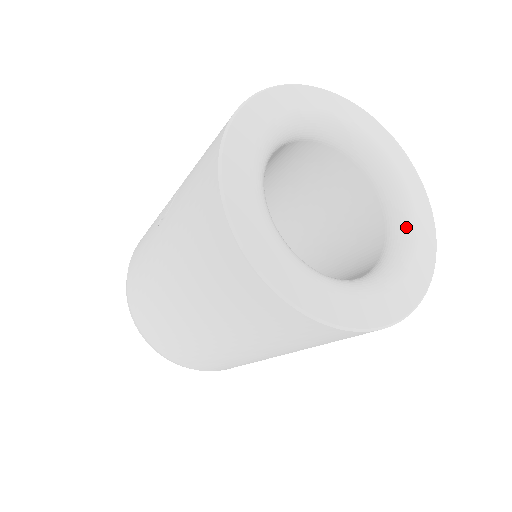
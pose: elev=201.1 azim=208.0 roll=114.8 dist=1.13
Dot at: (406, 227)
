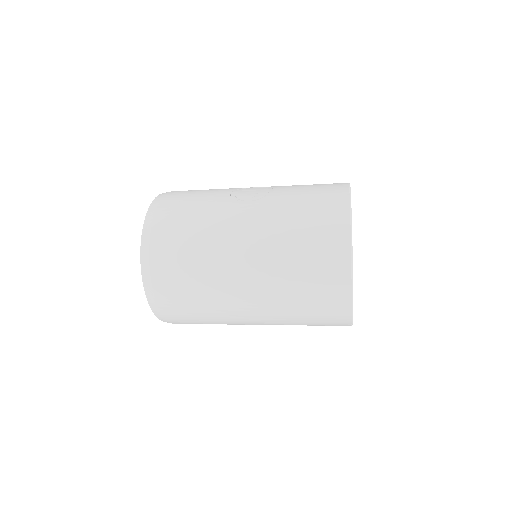
Dot at: occluded
